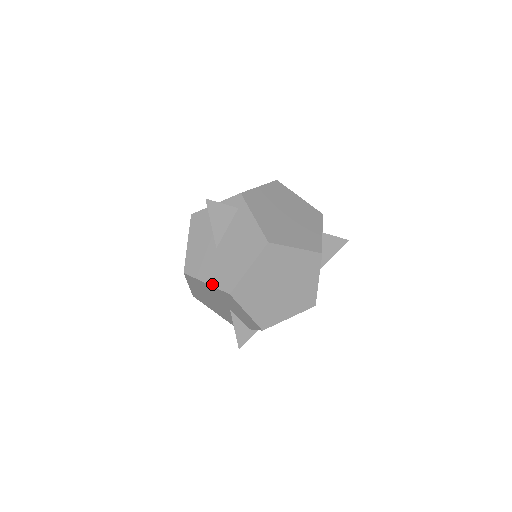
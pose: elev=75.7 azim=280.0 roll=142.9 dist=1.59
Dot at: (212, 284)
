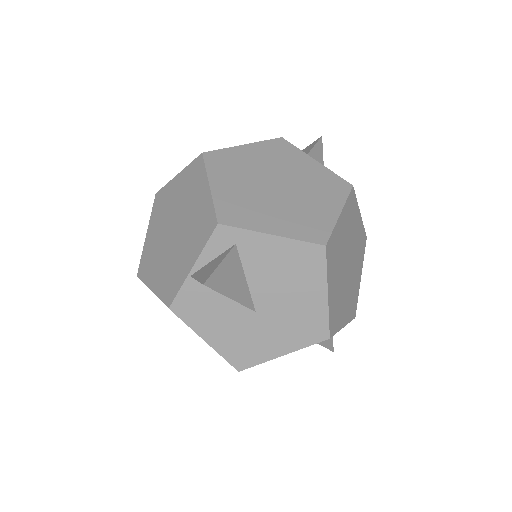
Dot at: (294, 350)
